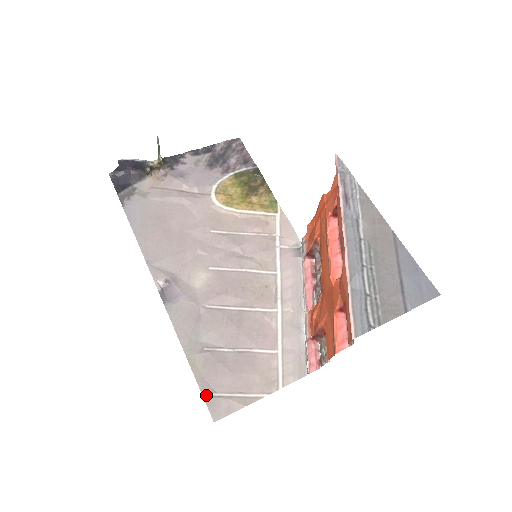
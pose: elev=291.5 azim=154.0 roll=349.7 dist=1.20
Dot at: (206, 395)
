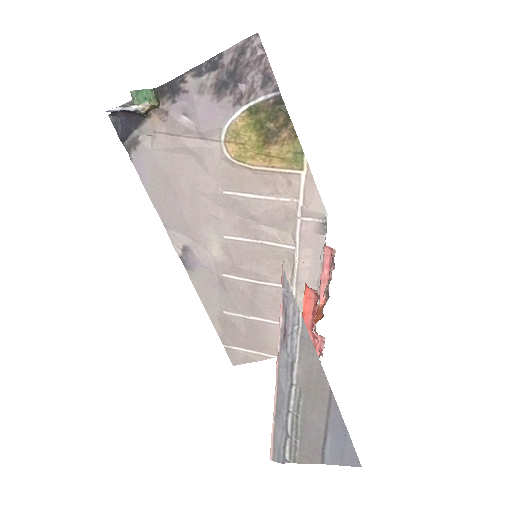
Dot at: (226, 347)
